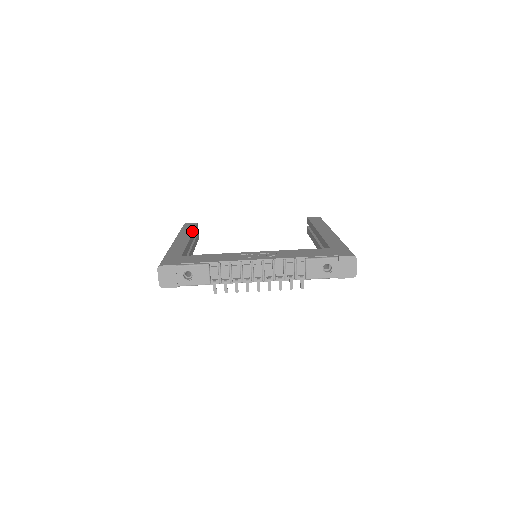
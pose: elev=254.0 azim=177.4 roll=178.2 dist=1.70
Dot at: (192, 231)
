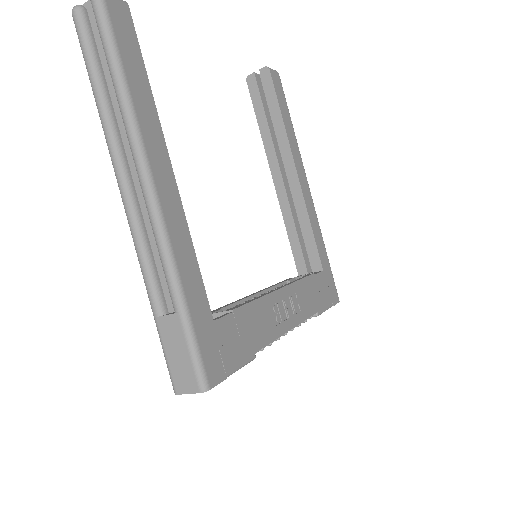
Dot at: (155, 108)
